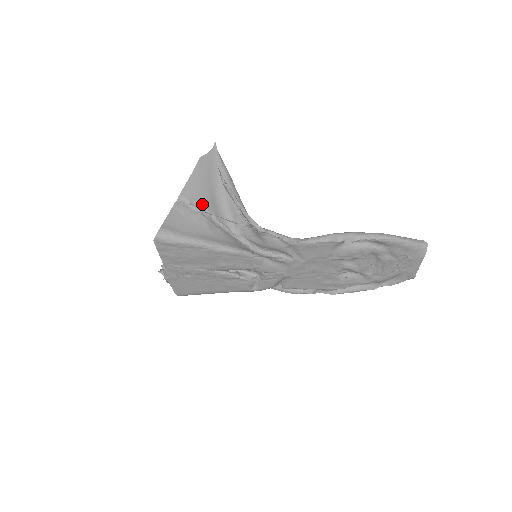
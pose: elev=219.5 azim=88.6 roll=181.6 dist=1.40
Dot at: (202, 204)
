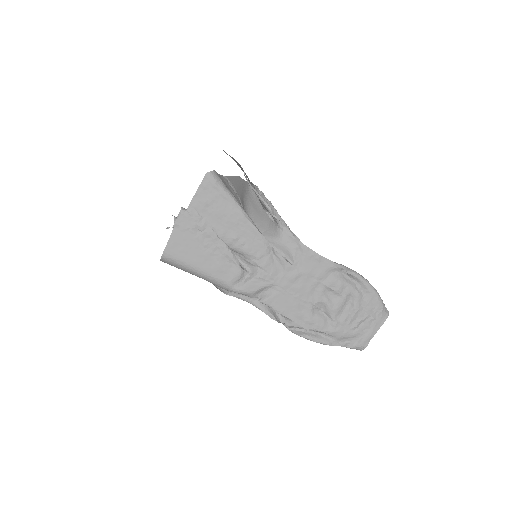
Dot at: (238, 193)
